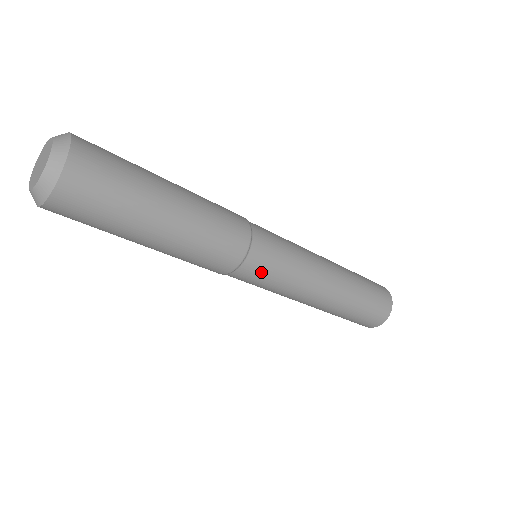
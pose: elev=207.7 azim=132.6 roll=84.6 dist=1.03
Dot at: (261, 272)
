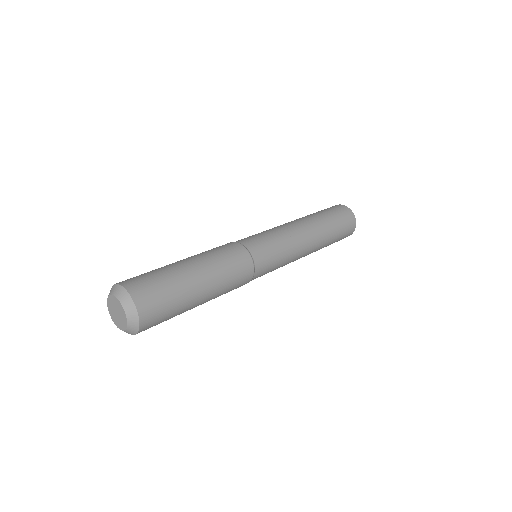
Dot at: (260, 276)
